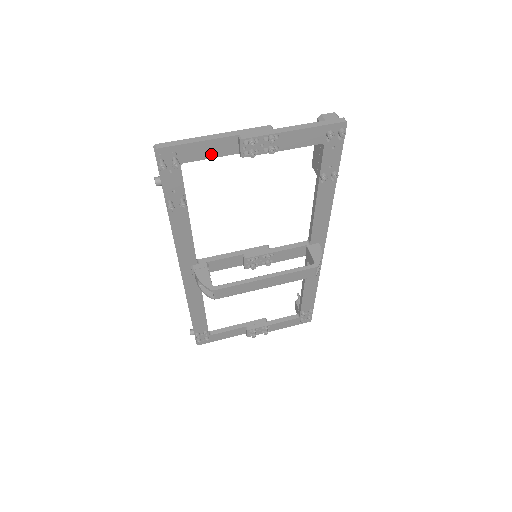
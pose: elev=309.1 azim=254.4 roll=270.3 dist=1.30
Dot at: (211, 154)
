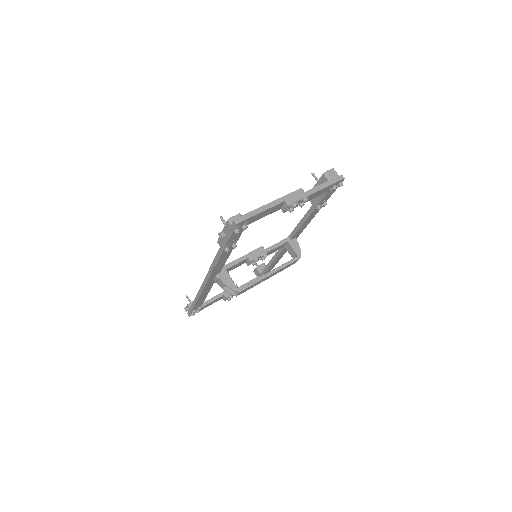
Dot at: (265, 215)
